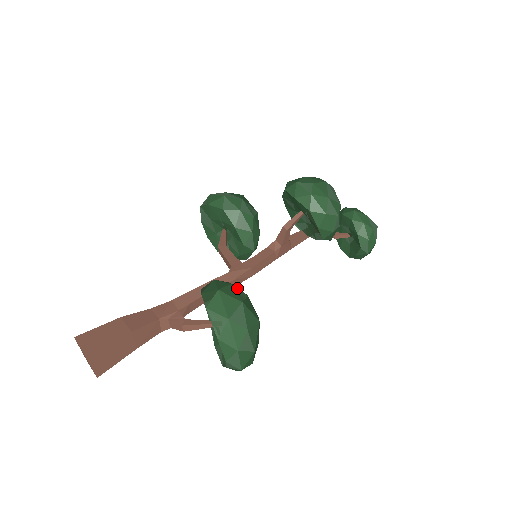
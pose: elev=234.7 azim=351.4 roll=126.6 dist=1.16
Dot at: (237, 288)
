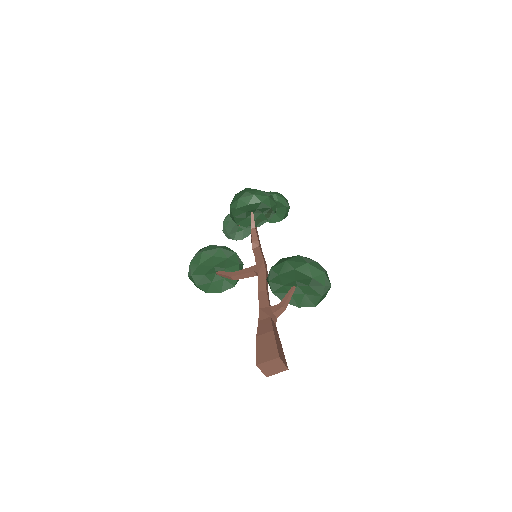
Dot at: occluded
